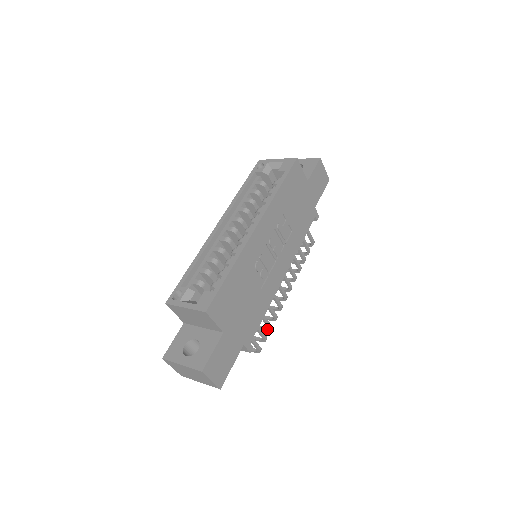
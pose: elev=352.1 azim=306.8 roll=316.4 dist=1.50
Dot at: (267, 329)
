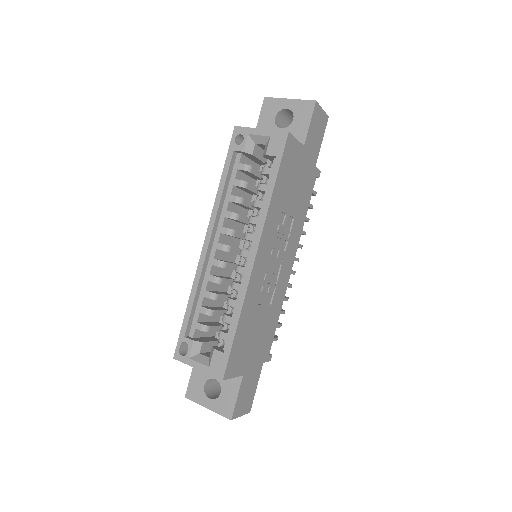
Dot at: occluded
